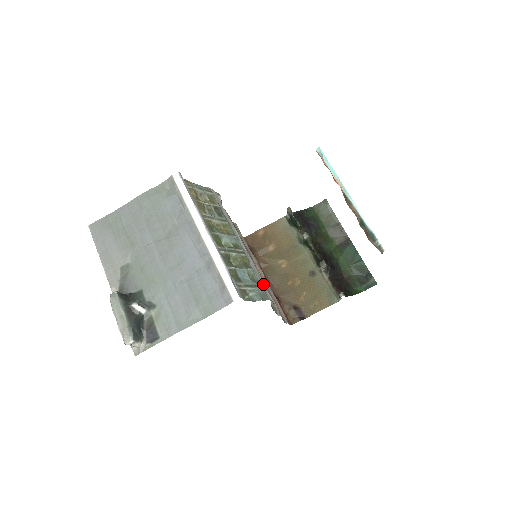
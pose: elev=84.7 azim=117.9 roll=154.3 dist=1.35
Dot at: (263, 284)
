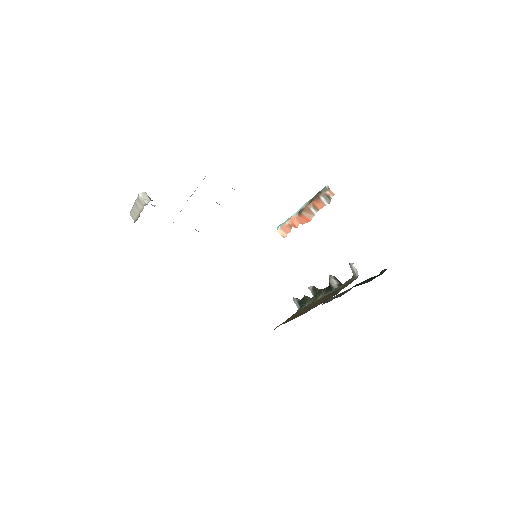
Dot at: occluded
